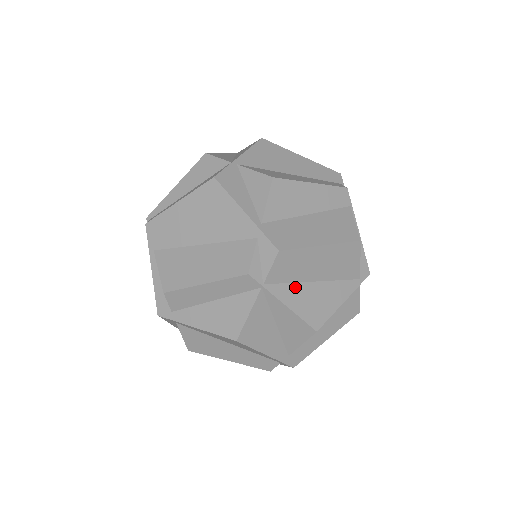
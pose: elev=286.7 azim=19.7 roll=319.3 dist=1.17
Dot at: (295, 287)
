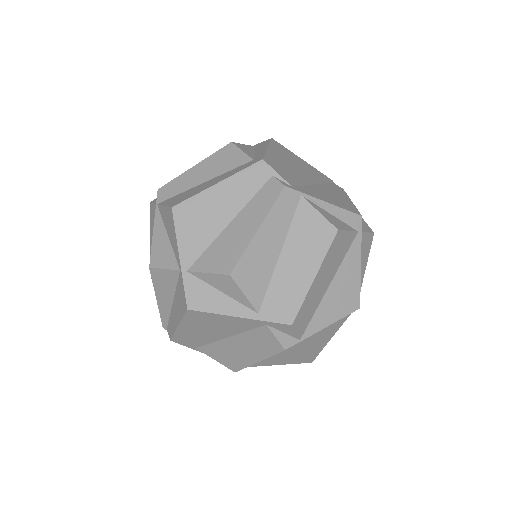
Dot at: (320, 309)
